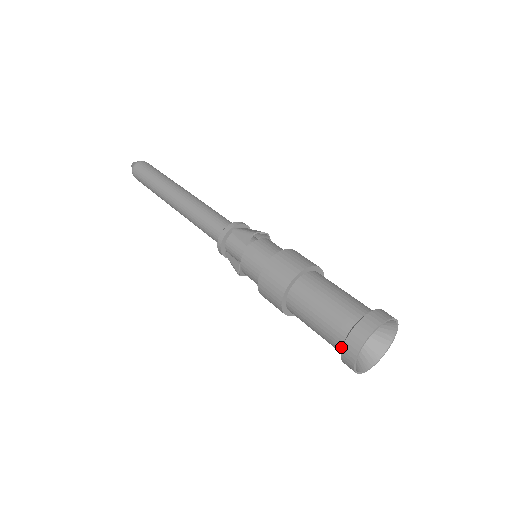
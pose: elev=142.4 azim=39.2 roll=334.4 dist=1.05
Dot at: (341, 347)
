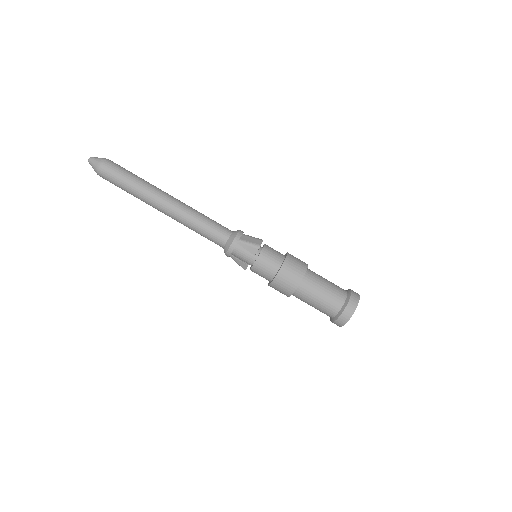
Dot at: (333, 317)
